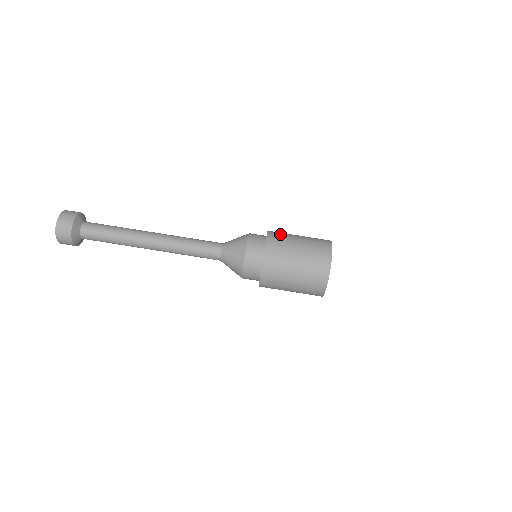
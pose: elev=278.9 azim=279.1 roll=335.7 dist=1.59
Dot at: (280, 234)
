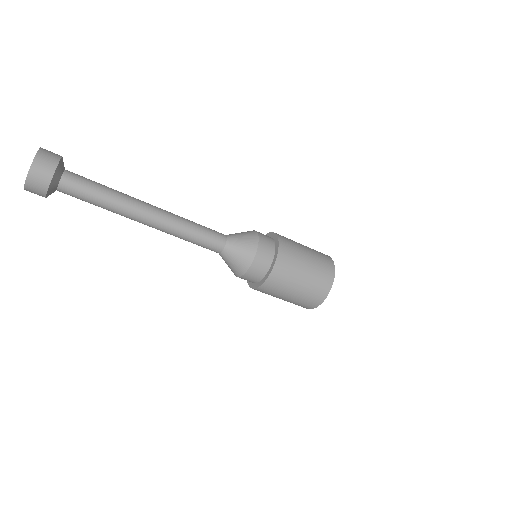
Dot at: (288, 263)
